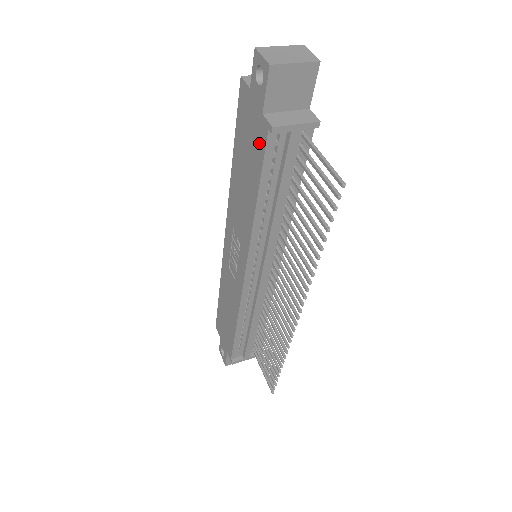
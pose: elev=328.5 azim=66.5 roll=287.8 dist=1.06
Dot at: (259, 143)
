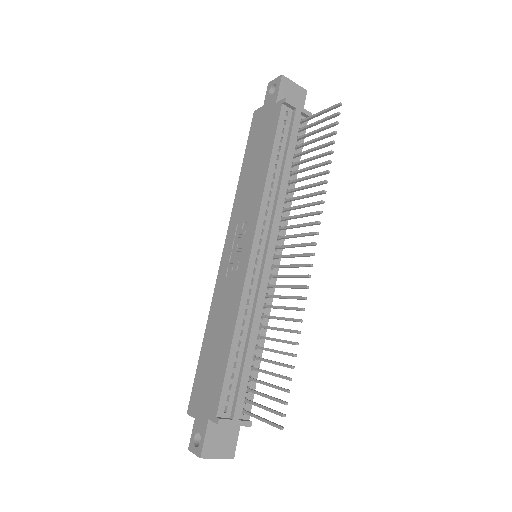
Dot at: (273, 121)
